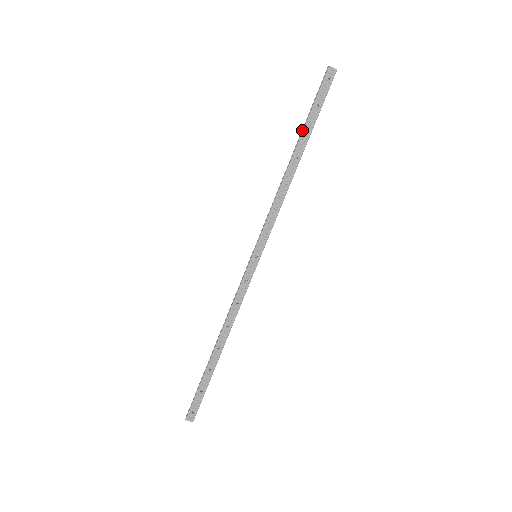
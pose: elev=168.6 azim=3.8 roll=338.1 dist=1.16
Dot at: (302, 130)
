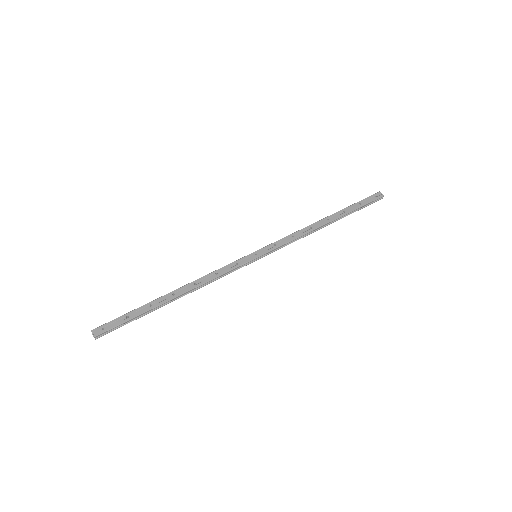
Dot at: (342, 210)
